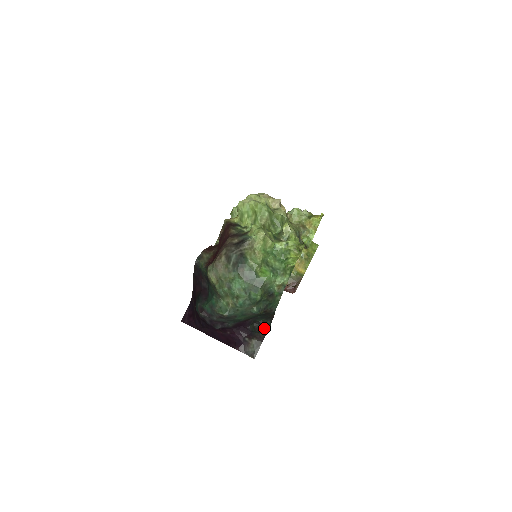
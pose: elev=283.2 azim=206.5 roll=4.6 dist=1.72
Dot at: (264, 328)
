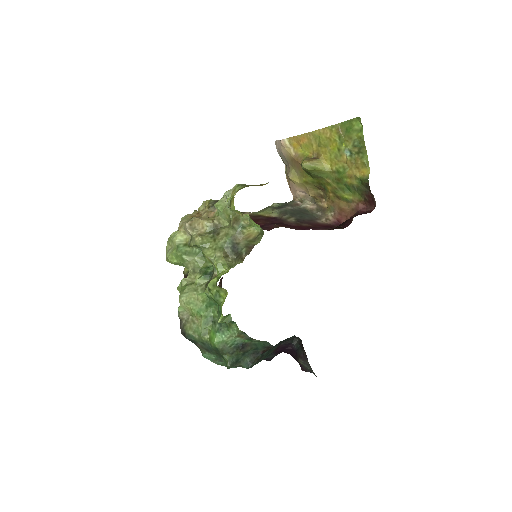
Dot at: (301, 343)
